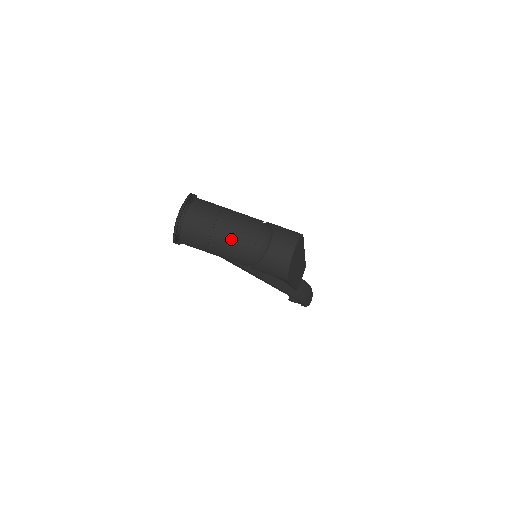
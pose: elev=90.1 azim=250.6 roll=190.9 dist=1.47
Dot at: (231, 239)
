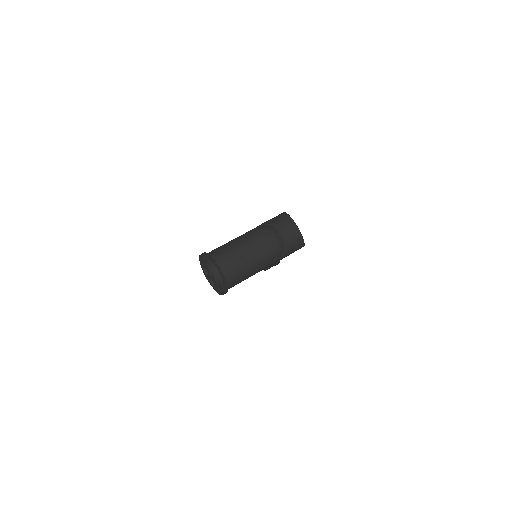
Dot at: (259, 255)
